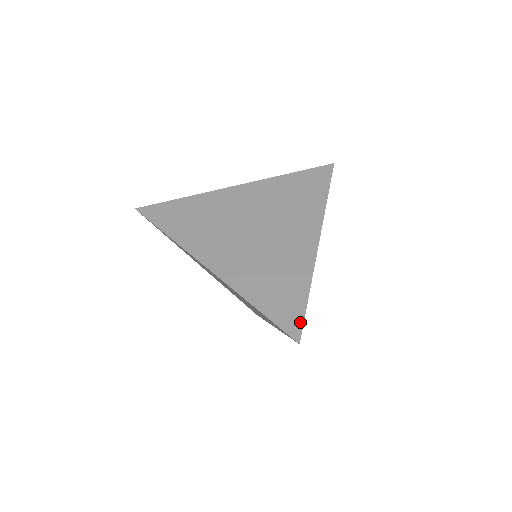
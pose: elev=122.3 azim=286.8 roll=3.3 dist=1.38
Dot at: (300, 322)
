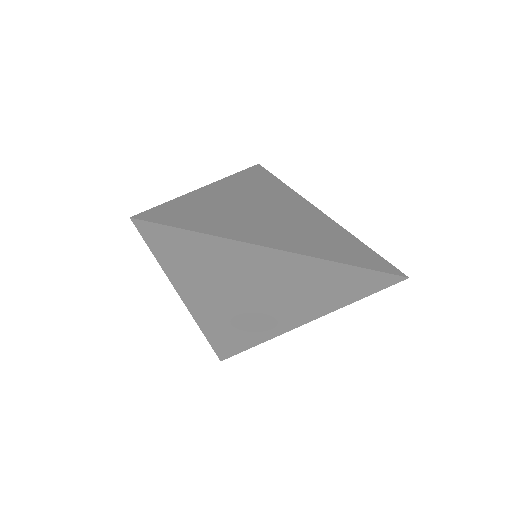
Dot at: (389, 264)
